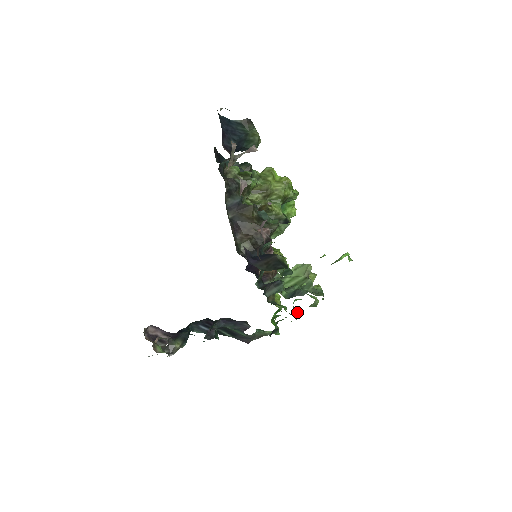
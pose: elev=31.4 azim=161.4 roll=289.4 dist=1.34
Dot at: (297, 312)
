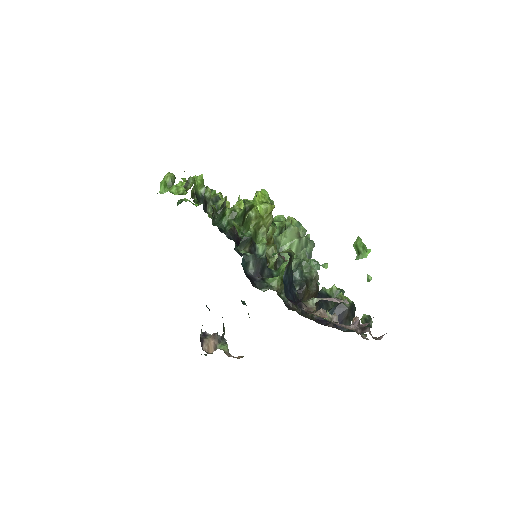
Dot at: occluded
